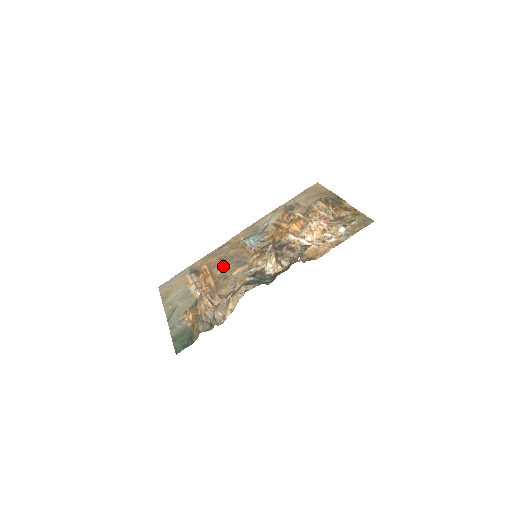
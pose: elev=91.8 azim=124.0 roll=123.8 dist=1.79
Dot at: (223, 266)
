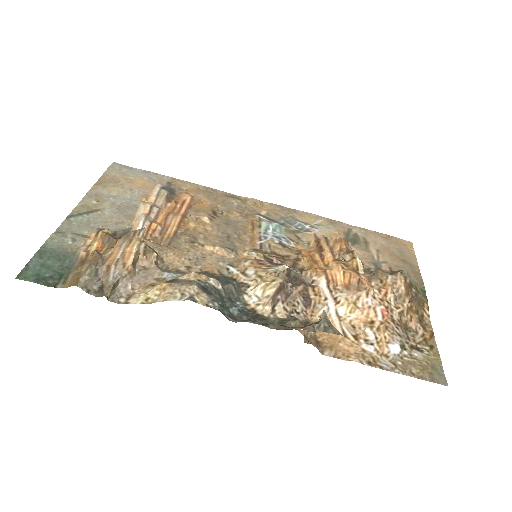
Dot at: (207, 222)
